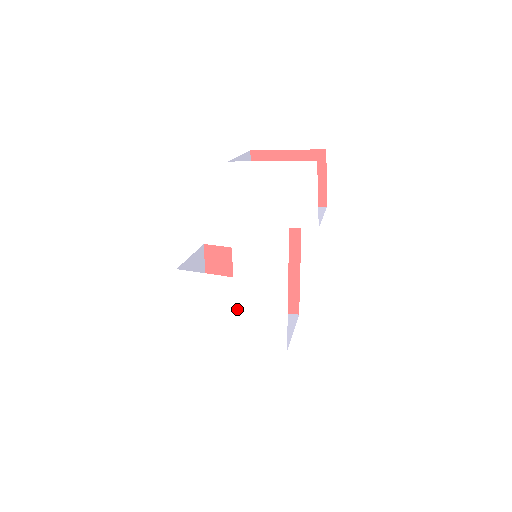
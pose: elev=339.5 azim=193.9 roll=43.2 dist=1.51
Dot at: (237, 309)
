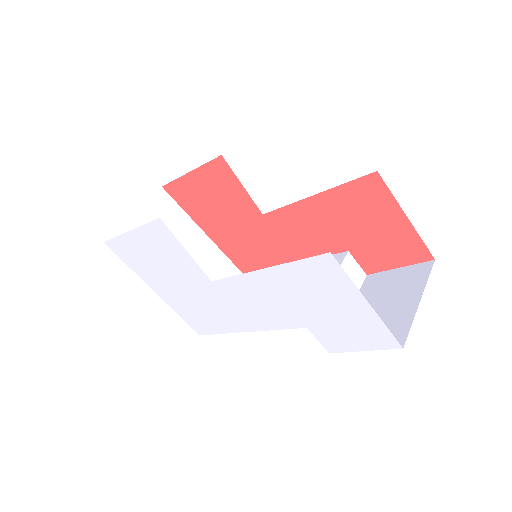
Dot at: (188, 290)
